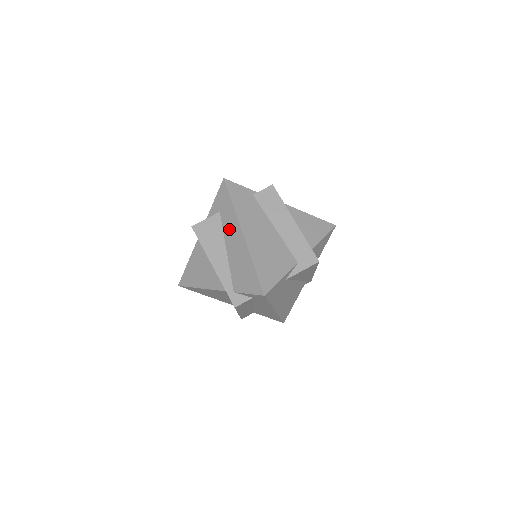
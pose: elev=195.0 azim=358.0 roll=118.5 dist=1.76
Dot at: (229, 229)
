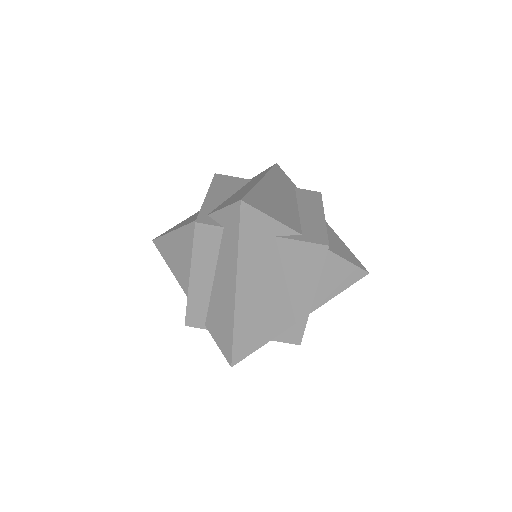
Dot at: (250, 183)
